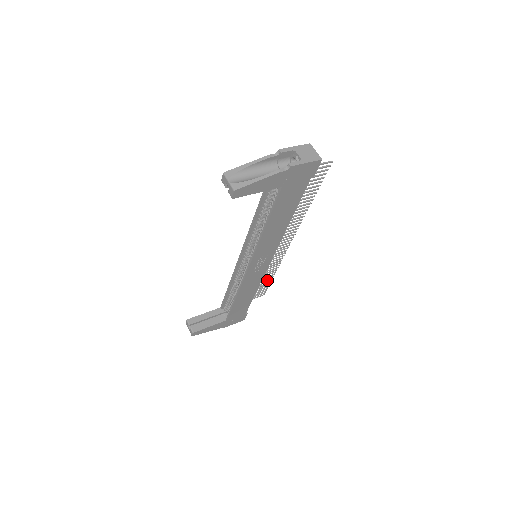
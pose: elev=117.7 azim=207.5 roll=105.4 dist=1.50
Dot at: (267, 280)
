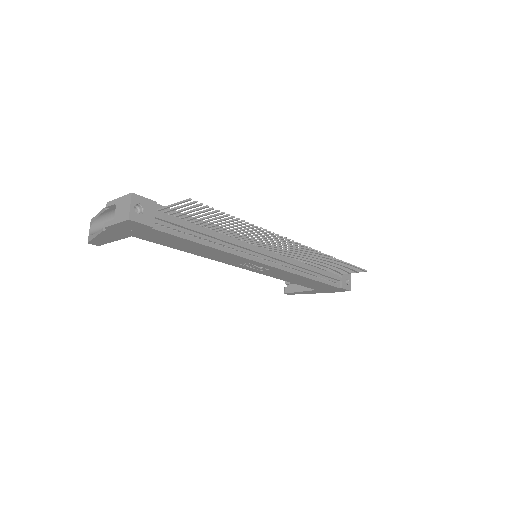
Dot at: (339, 263)
